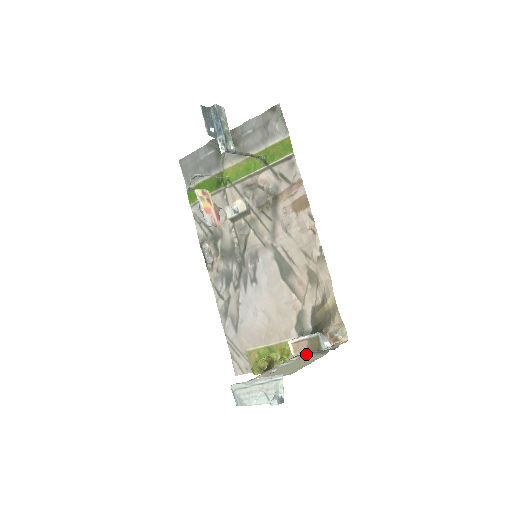
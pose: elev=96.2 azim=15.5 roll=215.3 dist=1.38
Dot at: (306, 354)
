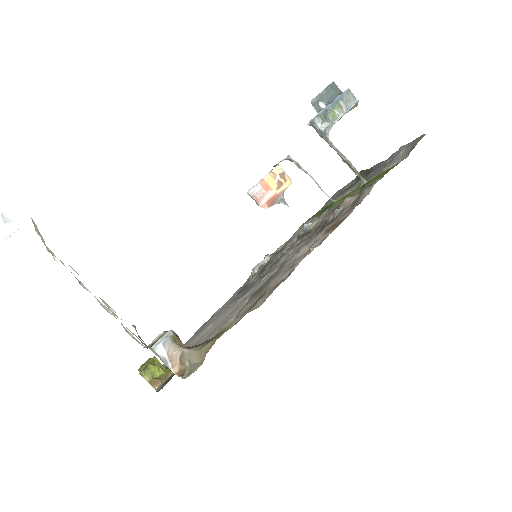
Dot at: occluded
